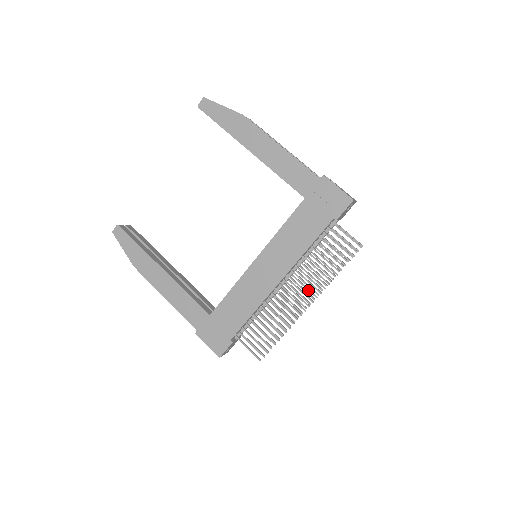
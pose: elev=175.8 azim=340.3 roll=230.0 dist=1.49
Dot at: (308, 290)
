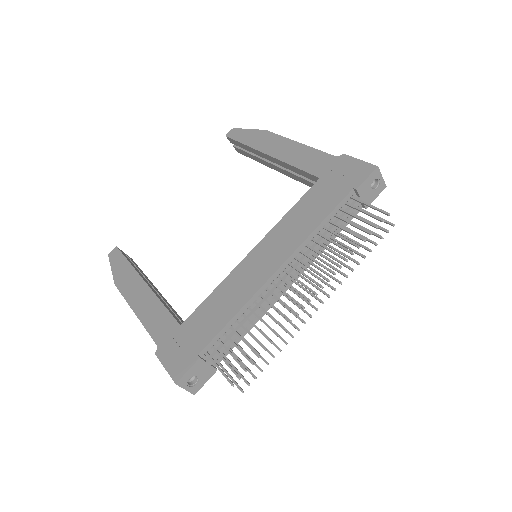
Dot at: (317, 288)
